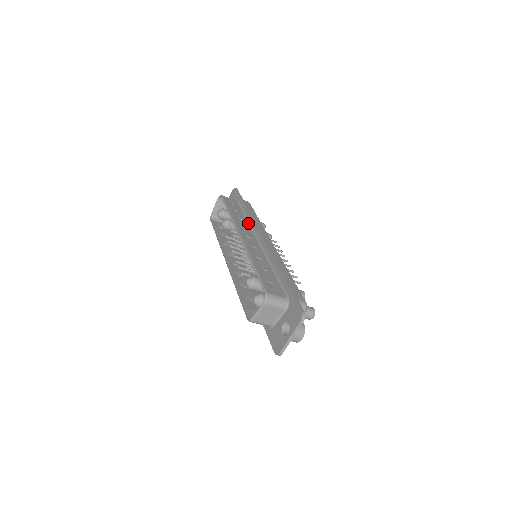
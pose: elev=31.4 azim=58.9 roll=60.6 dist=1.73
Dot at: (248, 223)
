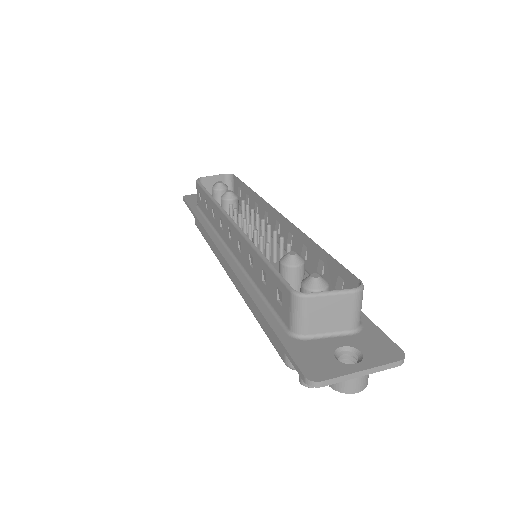
Dot at: occluded
